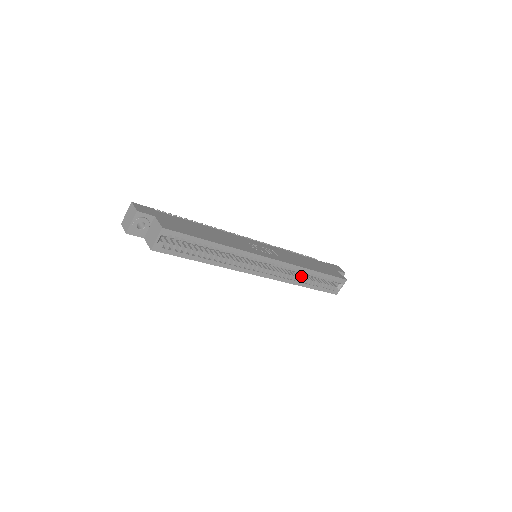
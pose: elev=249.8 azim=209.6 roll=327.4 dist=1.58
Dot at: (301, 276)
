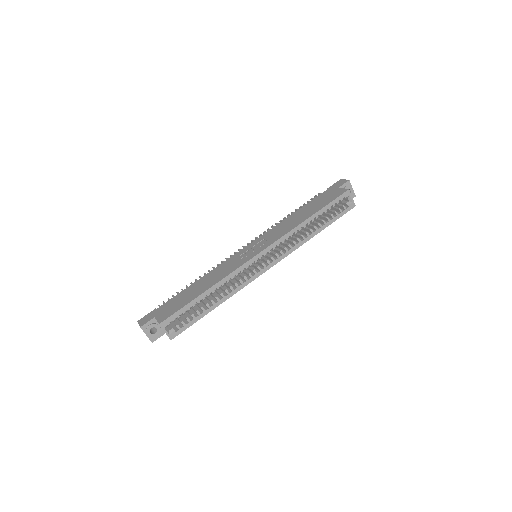
Dot at: (306, 230)
